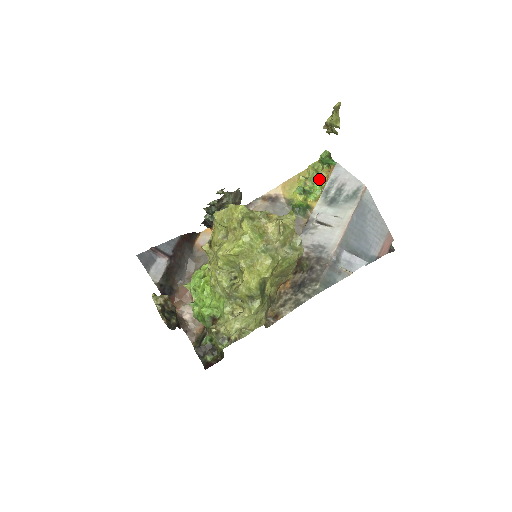
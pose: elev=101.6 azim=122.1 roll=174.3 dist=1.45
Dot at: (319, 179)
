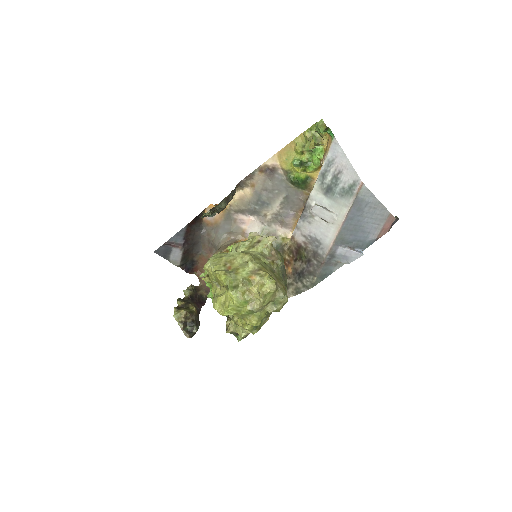
Dot at: (317, 149)
